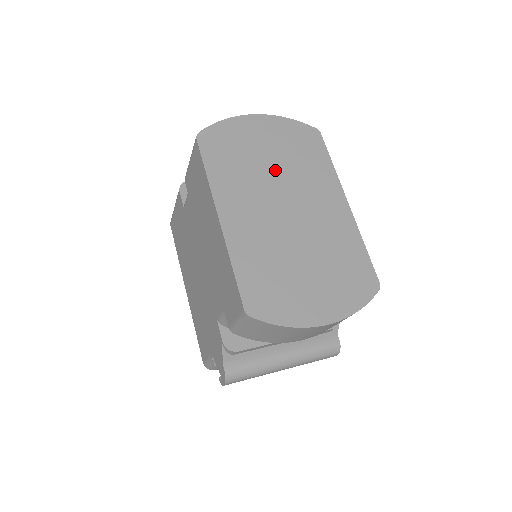
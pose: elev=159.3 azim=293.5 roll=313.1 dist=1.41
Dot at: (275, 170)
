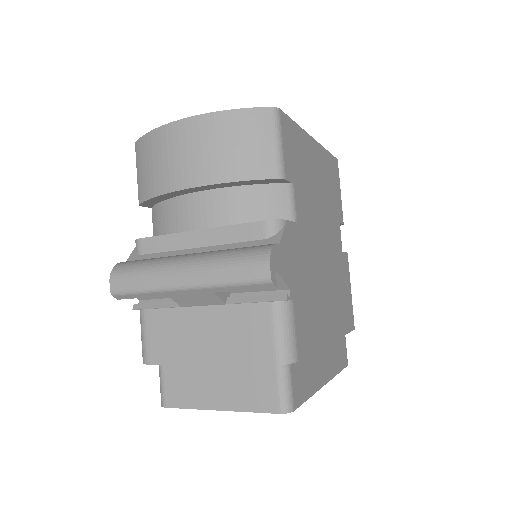
Dot at: occluded
